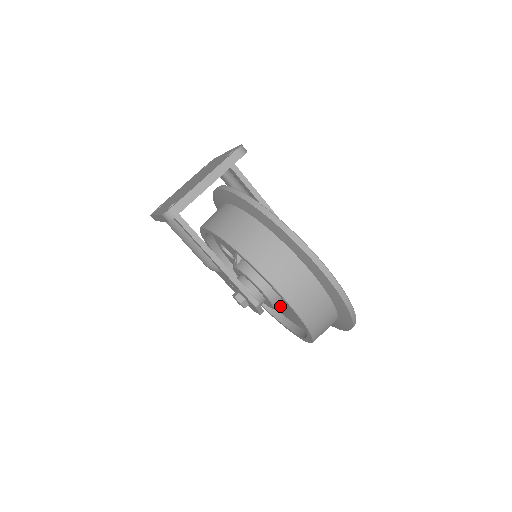
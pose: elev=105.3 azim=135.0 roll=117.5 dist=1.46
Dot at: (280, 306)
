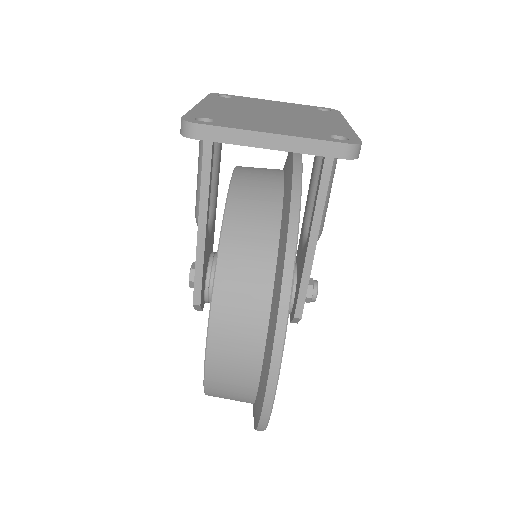
Dot at: occluded
